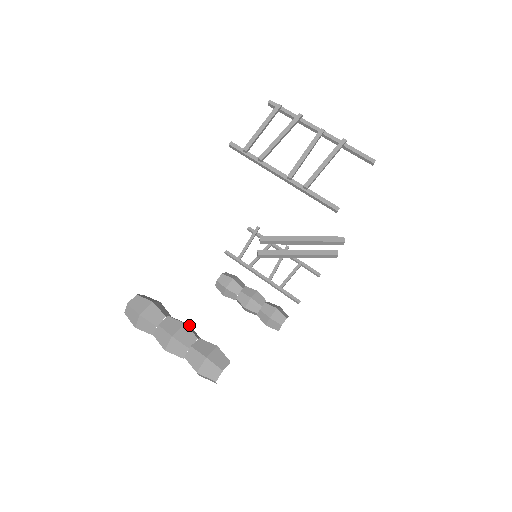
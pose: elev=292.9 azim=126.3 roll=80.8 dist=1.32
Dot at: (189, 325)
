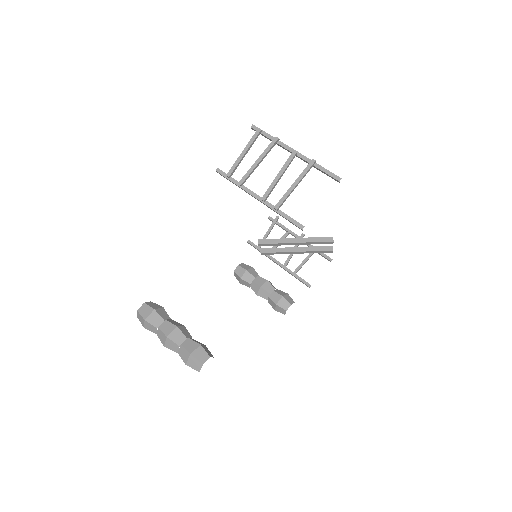
Dot at: (183, 326)
